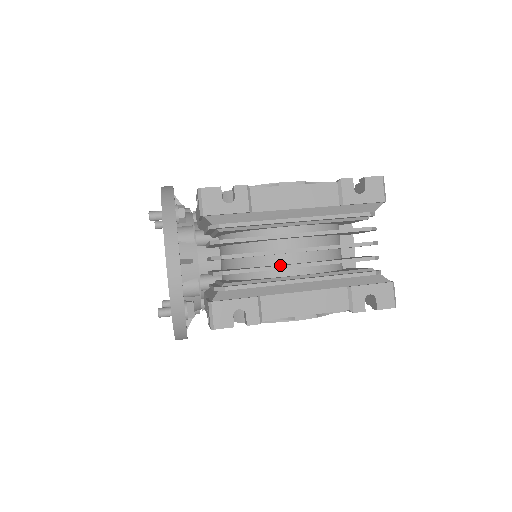
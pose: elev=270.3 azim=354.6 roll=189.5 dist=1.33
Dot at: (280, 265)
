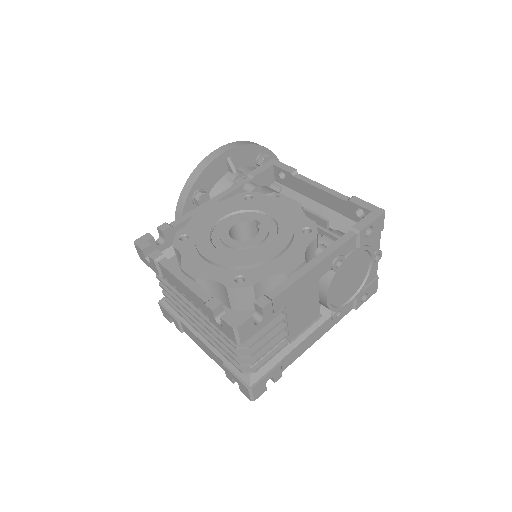
Dot at: (188, 315)
